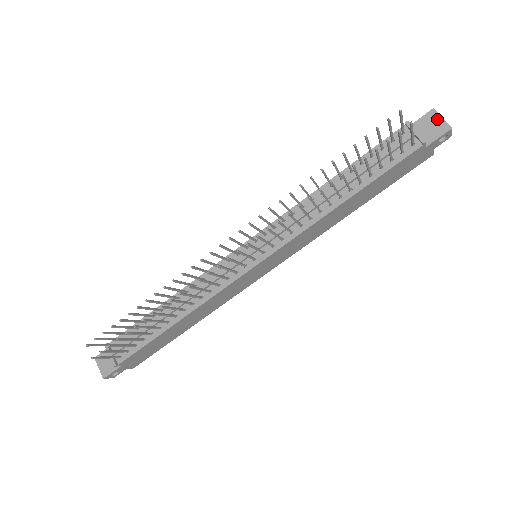
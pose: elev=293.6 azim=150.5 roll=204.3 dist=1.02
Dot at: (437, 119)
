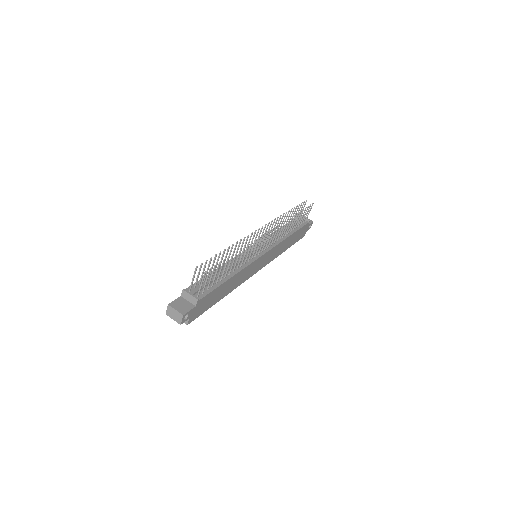
Dot at: occluded
